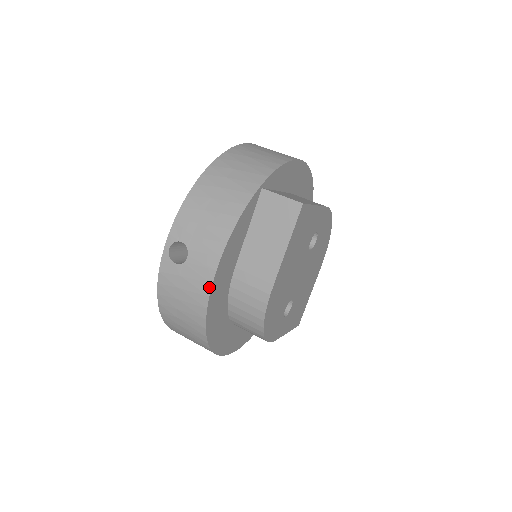
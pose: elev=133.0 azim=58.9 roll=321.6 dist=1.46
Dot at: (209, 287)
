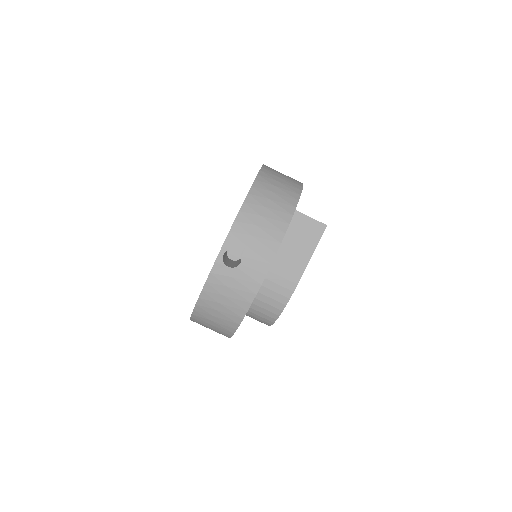
Dot at: (258, 287)
